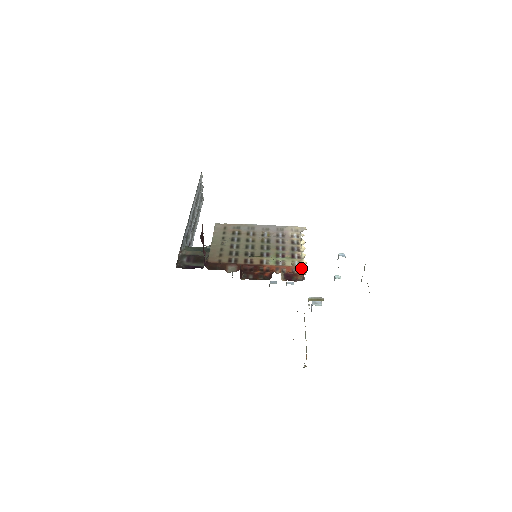
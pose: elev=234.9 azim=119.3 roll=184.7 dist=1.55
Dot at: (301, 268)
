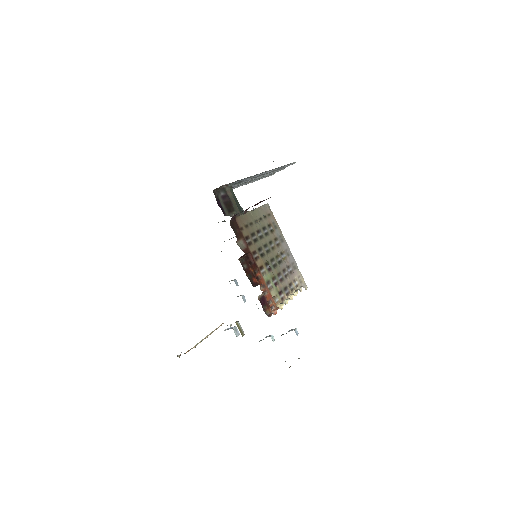
Dot at: (276, 307)
